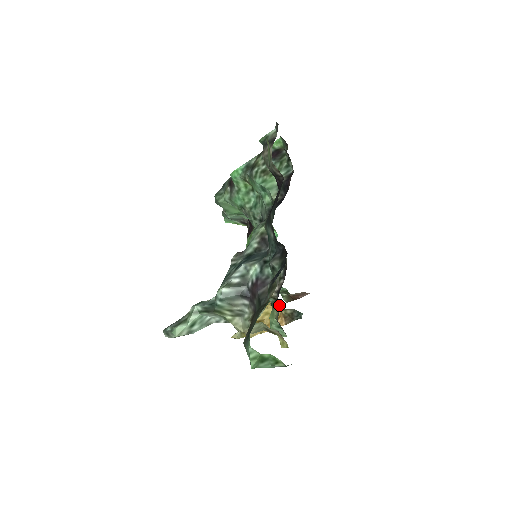
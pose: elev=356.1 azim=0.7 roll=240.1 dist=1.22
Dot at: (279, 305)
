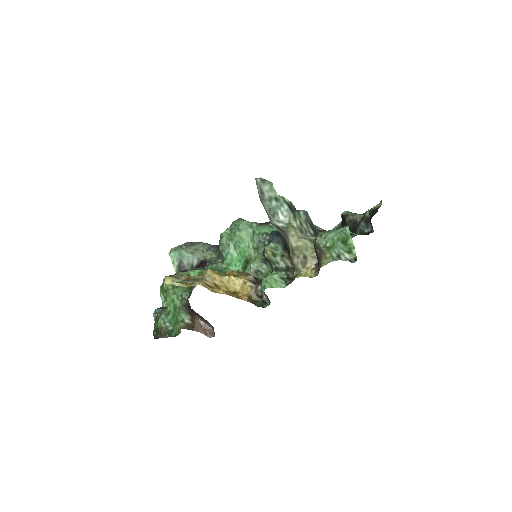
Dot at: (292, 270)
